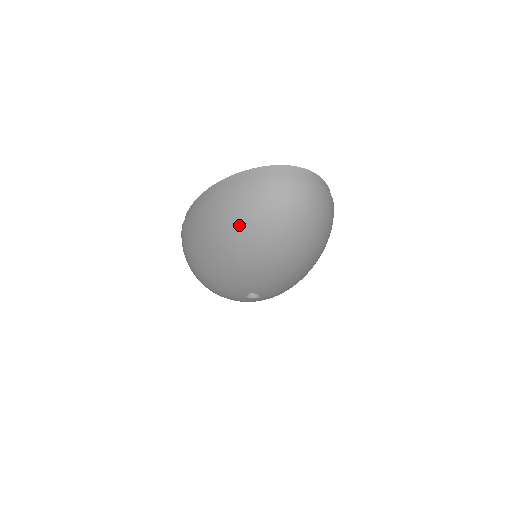
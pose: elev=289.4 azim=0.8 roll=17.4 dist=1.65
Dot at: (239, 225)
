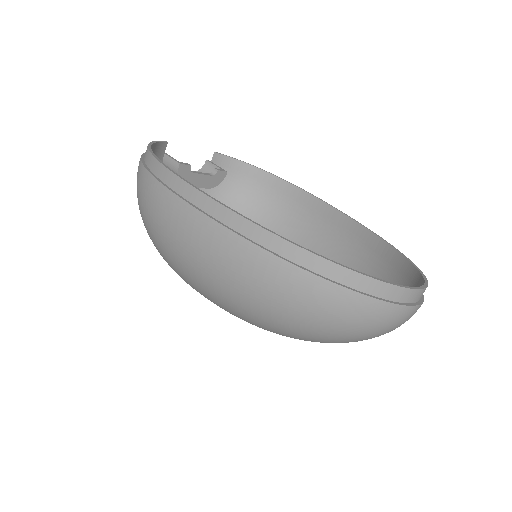
Dot at: (301, 328)
